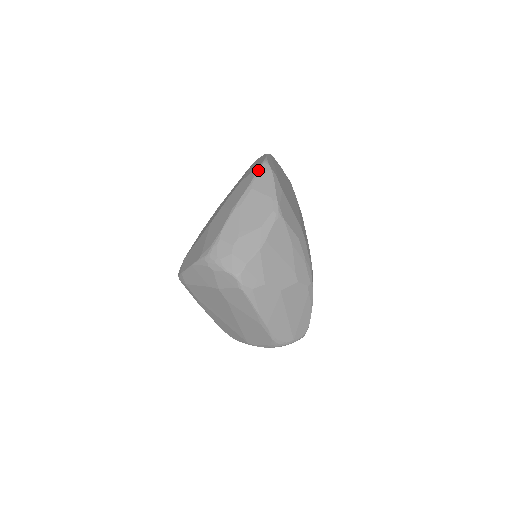
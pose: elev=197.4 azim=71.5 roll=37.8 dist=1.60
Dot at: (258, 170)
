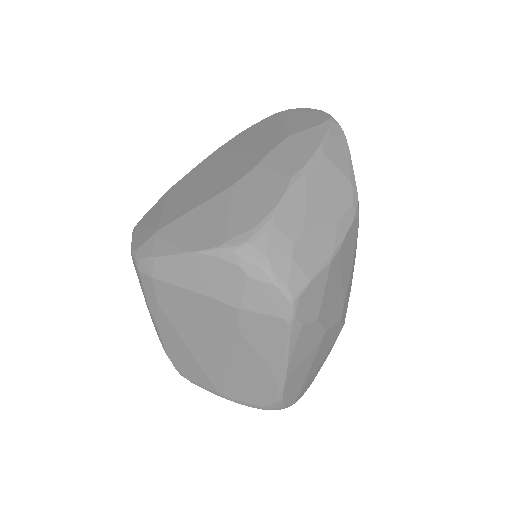
Dot at: (328, 128)
